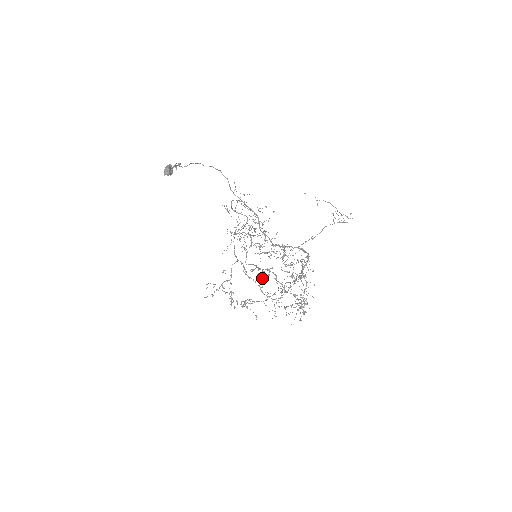
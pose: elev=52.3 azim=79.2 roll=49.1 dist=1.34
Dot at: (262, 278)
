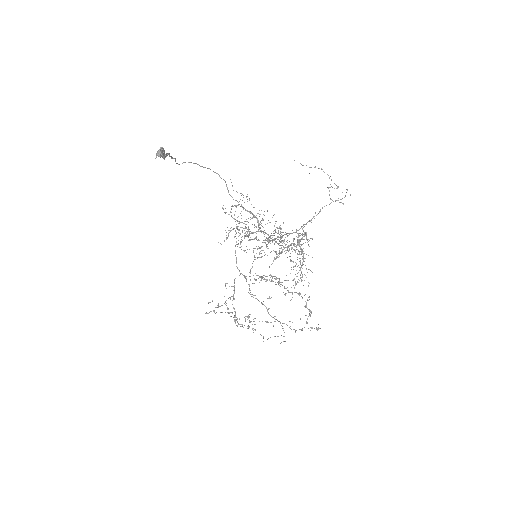
Dot at: (268, 298)
